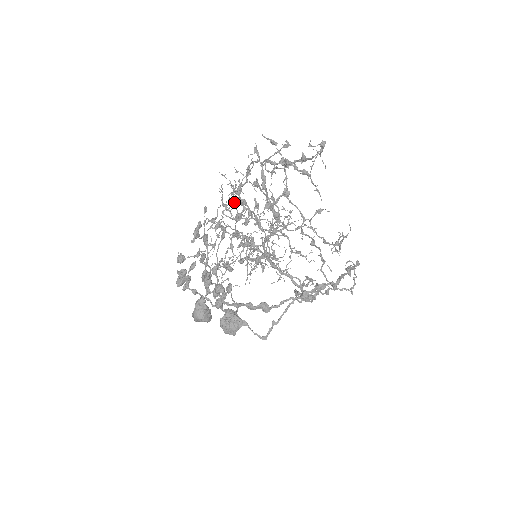
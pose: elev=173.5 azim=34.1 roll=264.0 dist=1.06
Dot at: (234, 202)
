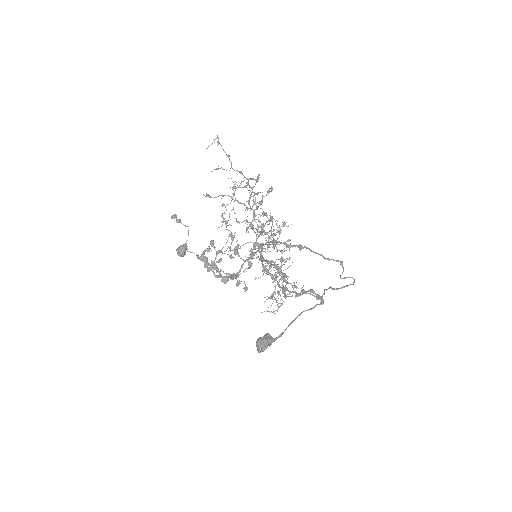
Dot at: (223, 204)
